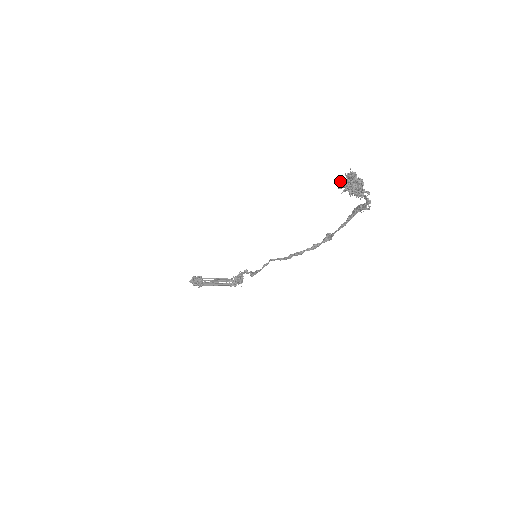
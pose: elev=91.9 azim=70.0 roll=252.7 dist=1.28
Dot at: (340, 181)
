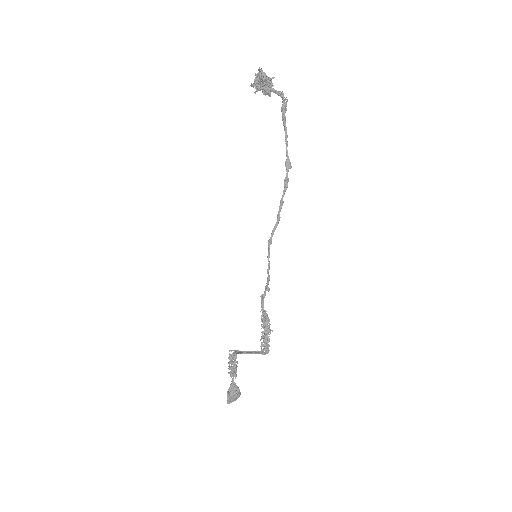
Dot at: (251, 84)
